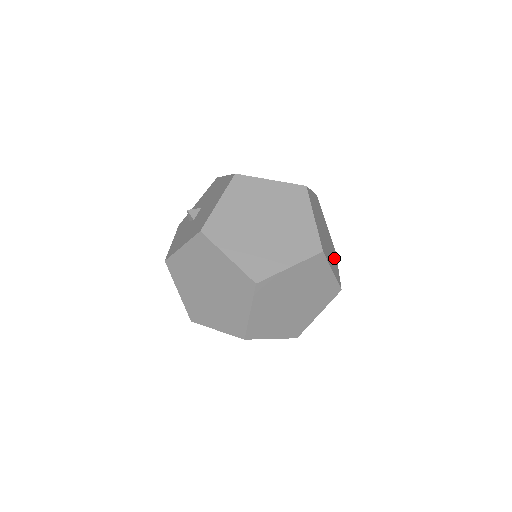
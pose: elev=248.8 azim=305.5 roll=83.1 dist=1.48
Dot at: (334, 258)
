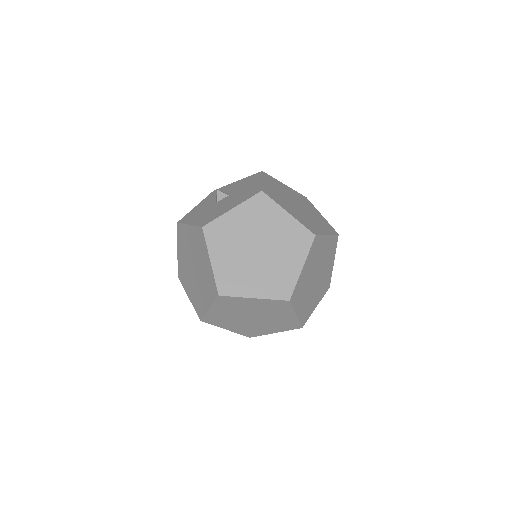
Dot at: (317, 297)
